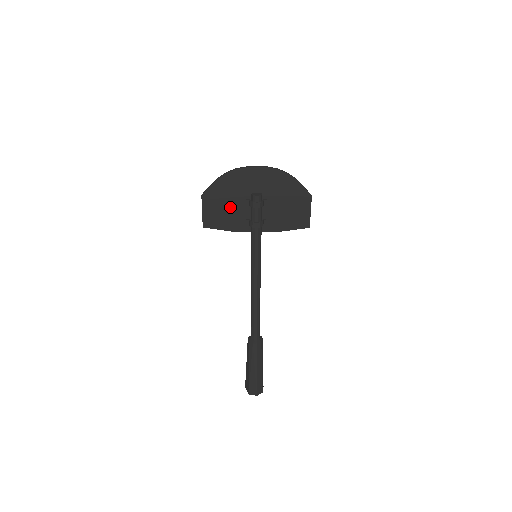
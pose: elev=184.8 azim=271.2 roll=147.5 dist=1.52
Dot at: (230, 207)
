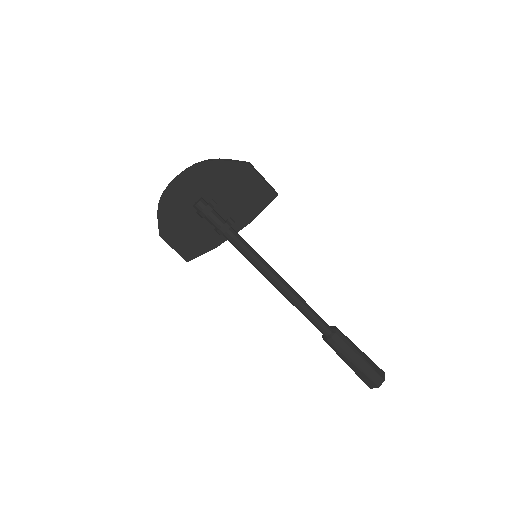
Dot at: (190, 229)
